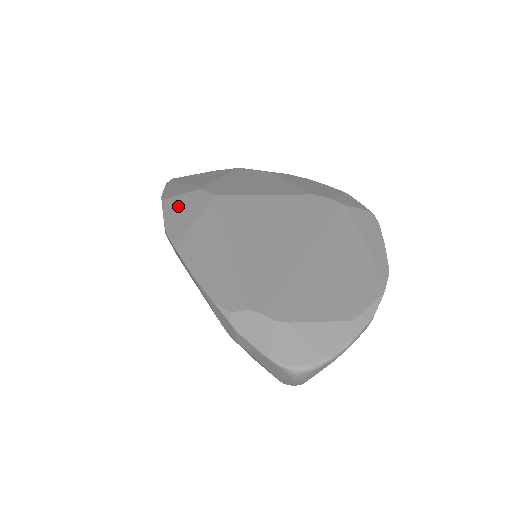
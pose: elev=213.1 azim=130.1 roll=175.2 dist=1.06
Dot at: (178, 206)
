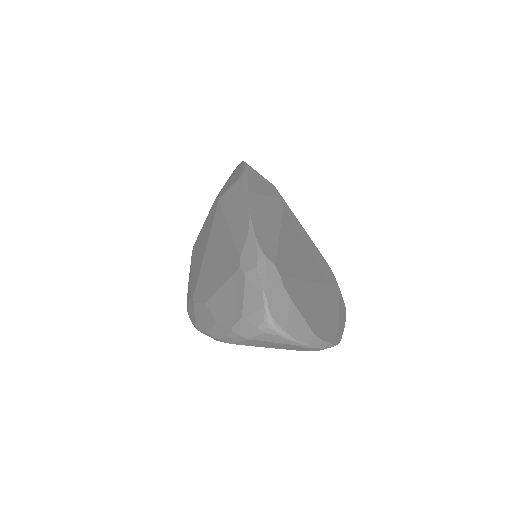
Dot at: (257, 177)
